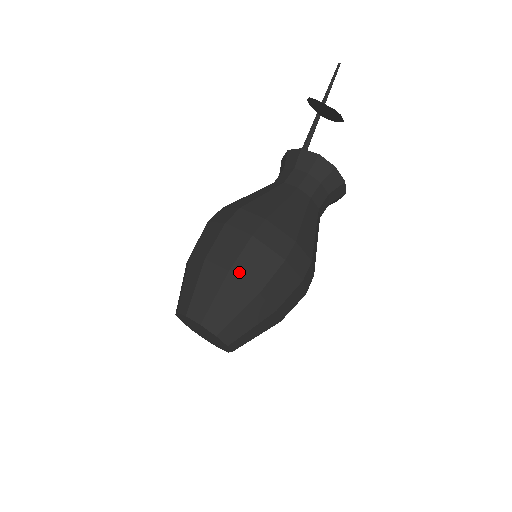
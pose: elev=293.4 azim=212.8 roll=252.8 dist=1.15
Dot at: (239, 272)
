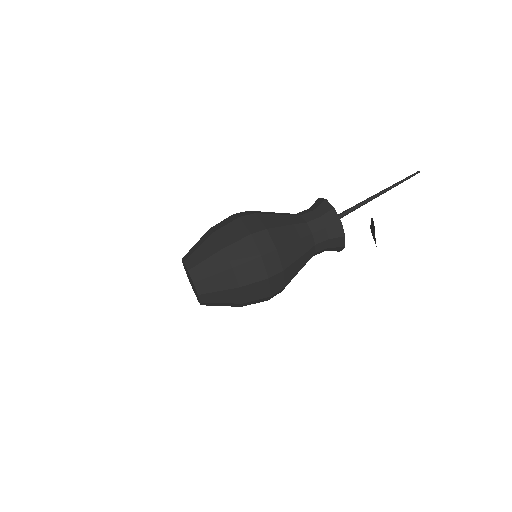
Dot at: (244, 290)
